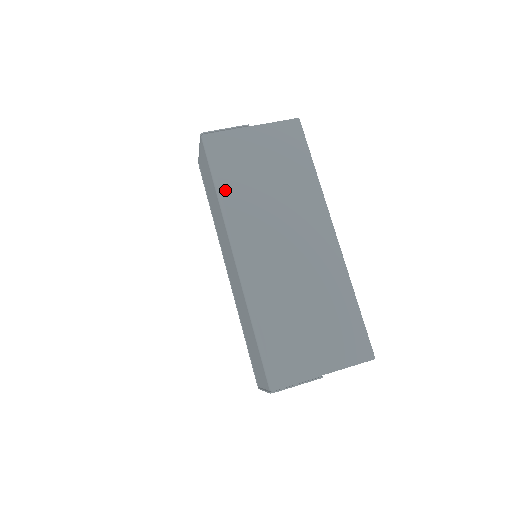
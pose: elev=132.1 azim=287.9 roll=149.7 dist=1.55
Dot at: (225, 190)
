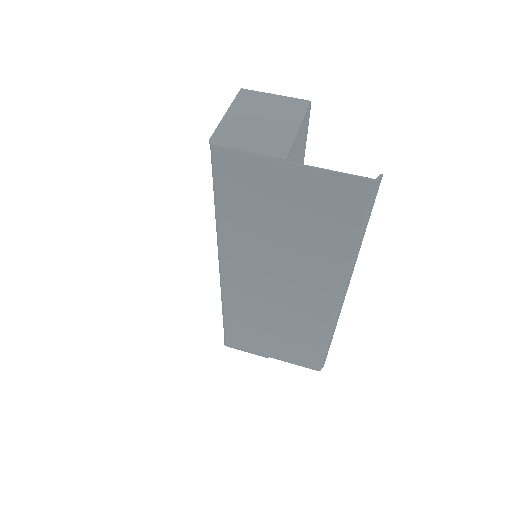
Dot at: (224, 218)
